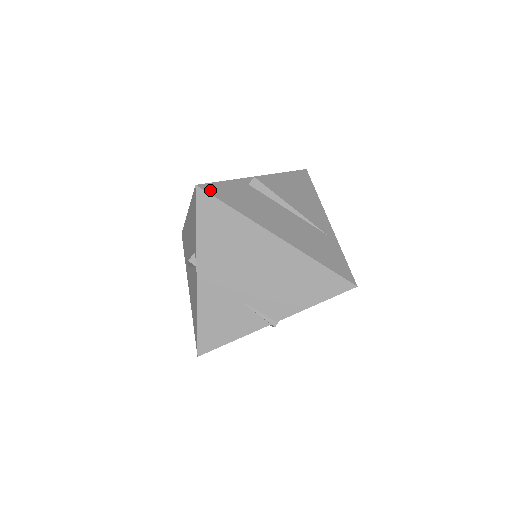
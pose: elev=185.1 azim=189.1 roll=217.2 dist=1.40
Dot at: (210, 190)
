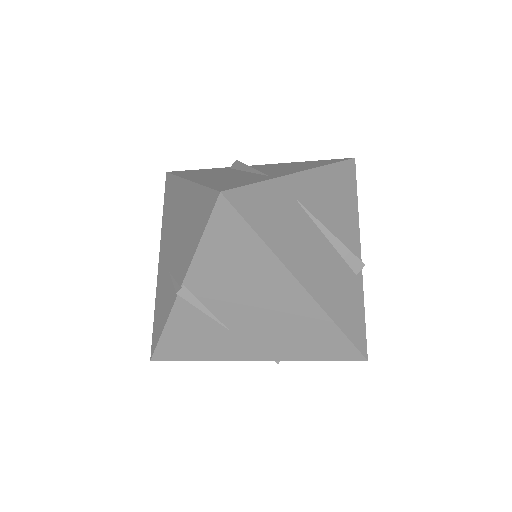
Dot at: (175, 172)
